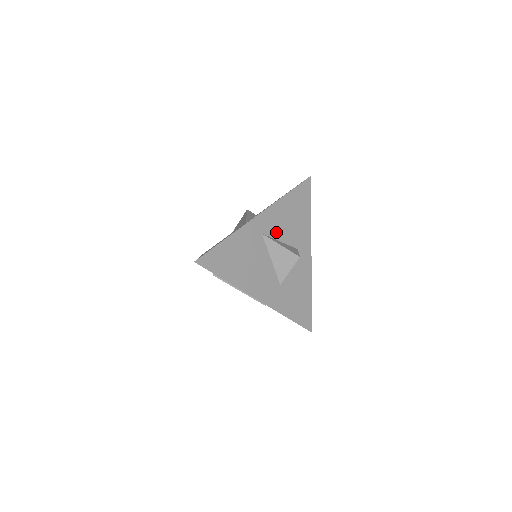
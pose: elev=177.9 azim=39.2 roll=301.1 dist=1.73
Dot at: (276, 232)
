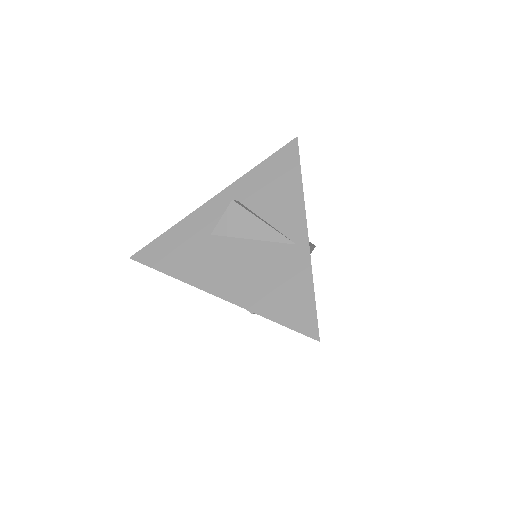
Dot at: occluded
